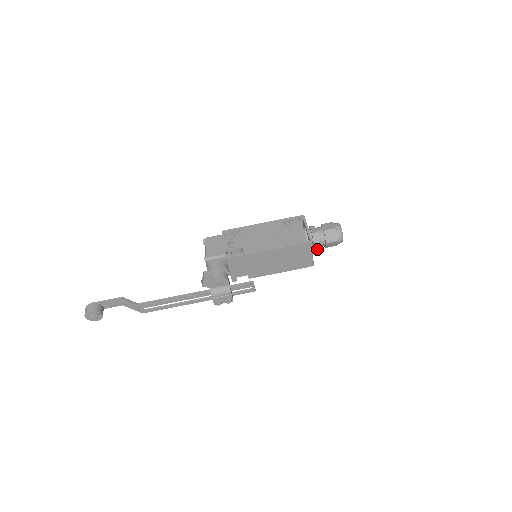
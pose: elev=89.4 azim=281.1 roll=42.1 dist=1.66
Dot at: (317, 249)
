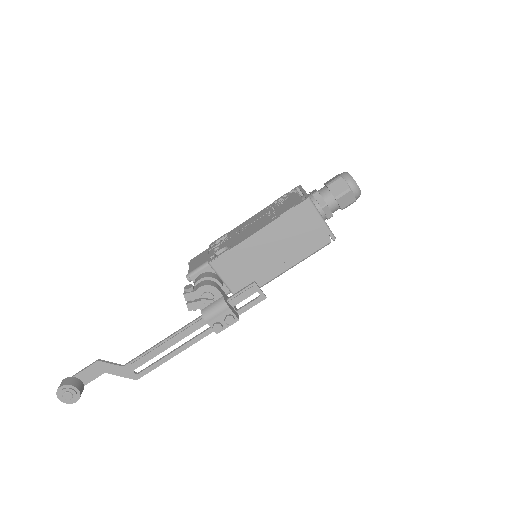
Dot at: (331, 216)
